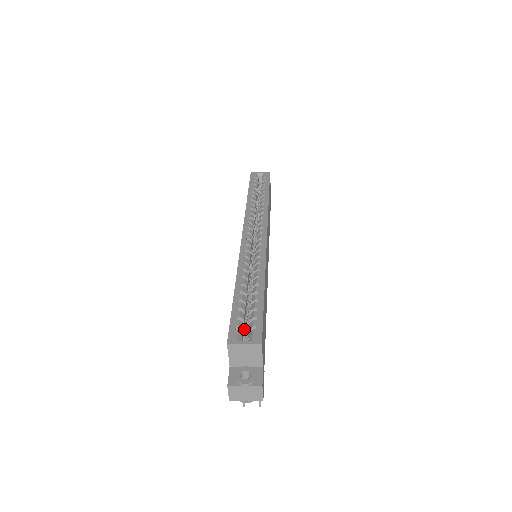
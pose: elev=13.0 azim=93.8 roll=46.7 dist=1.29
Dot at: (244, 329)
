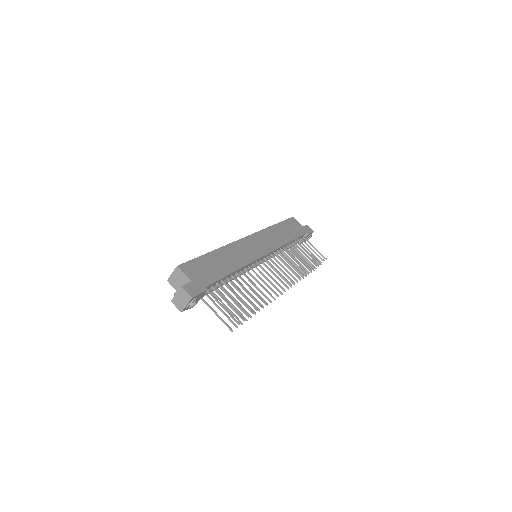
Dot at: occluded
